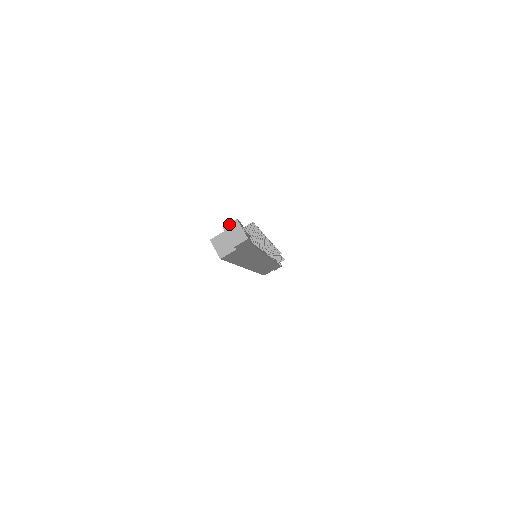
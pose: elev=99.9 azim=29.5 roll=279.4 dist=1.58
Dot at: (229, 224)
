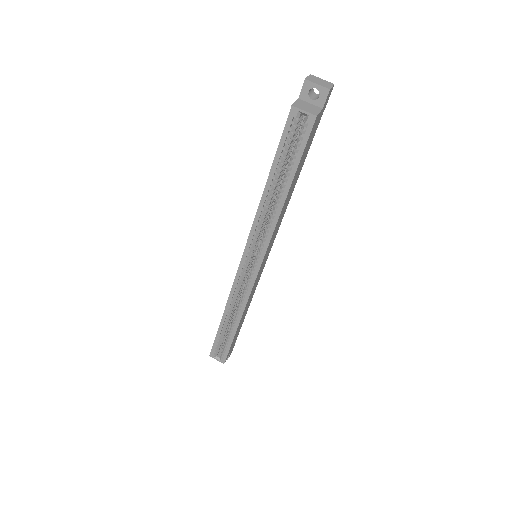
Dot at: (308, 77)
